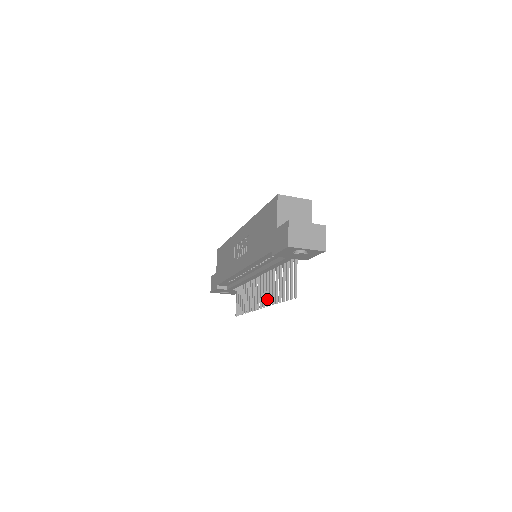
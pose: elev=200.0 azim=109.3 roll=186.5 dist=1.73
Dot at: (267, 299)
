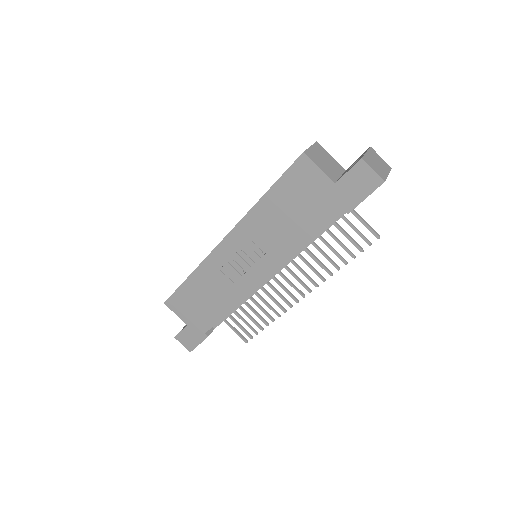
Dot at: (312, 280)
